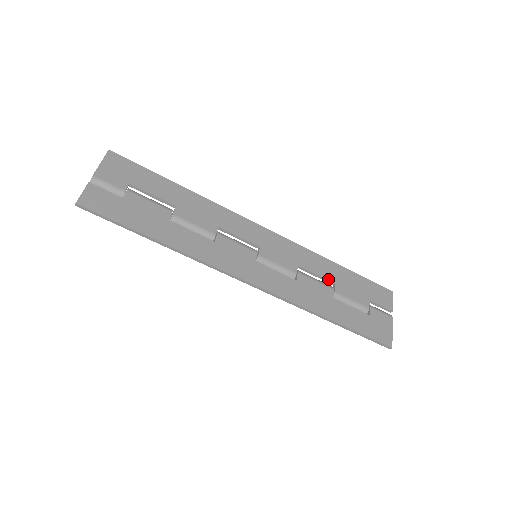
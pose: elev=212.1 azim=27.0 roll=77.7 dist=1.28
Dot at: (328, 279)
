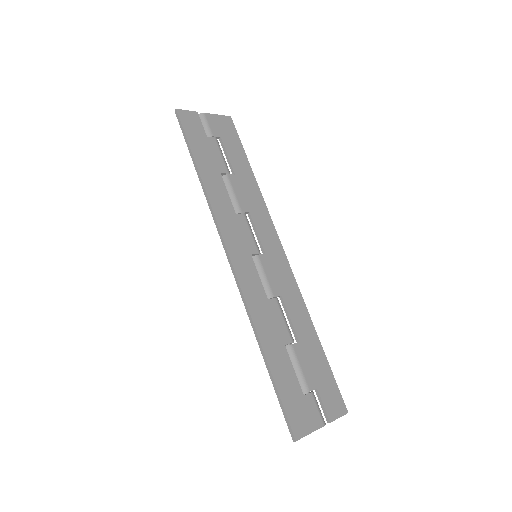
Dot at: (296, 332)
